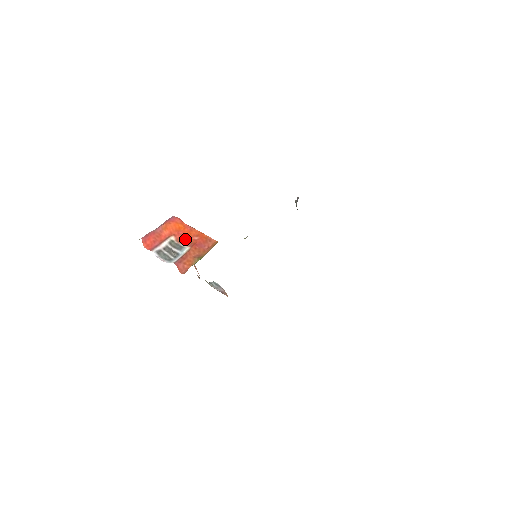
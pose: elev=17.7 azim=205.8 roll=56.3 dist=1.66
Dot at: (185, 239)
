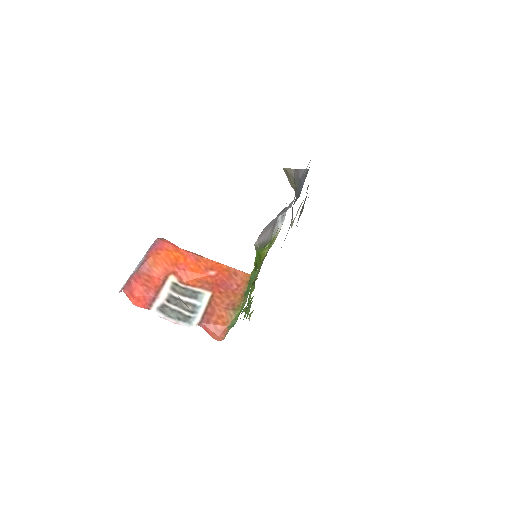
Dot at: (194, 277)
